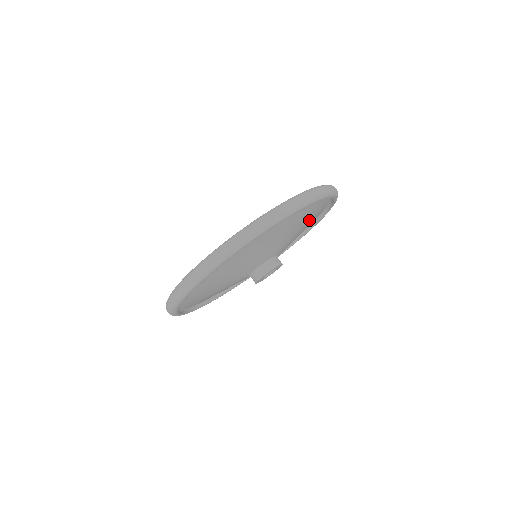
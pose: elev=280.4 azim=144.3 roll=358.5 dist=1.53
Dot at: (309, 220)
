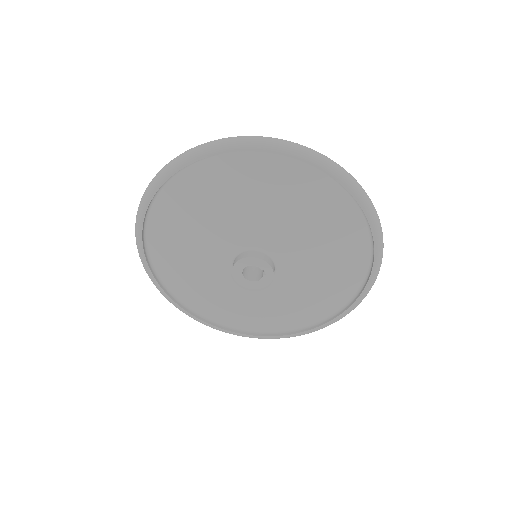
Dot at: (328, 234)
